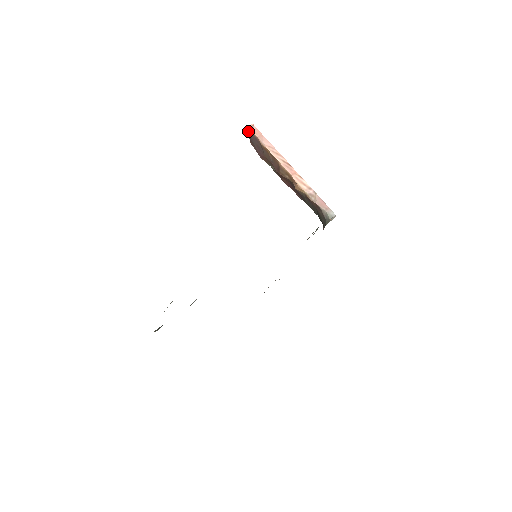
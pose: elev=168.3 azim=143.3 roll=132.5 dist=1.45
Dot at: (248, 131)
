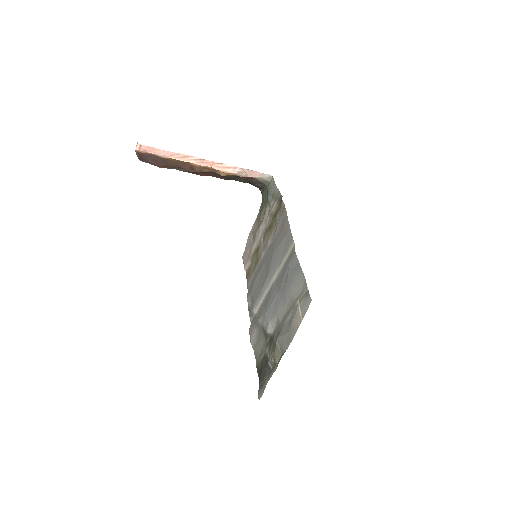
Dot at: (136, 153)
